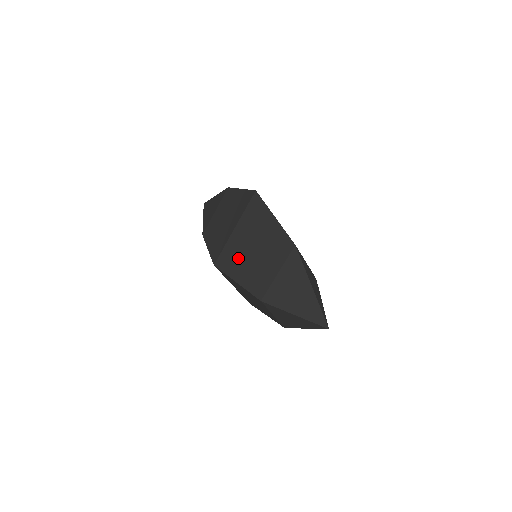
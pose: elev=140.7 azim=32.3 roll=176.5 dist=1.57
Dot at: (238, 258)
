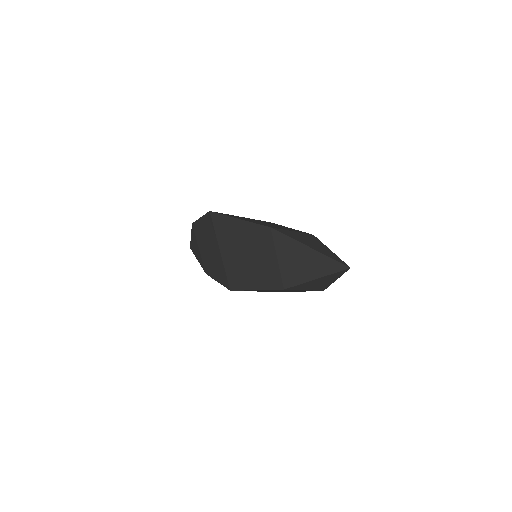
Dot at: (241, 271)
